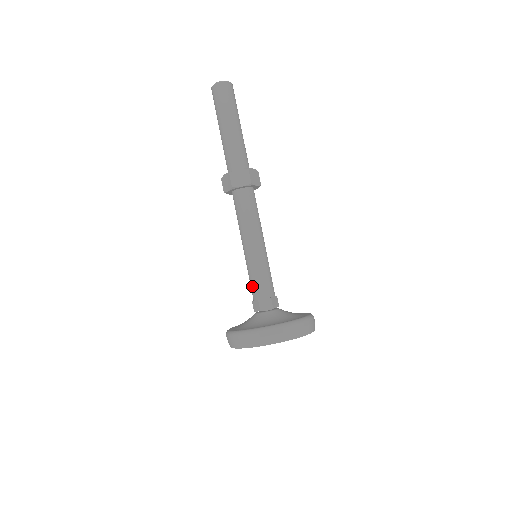
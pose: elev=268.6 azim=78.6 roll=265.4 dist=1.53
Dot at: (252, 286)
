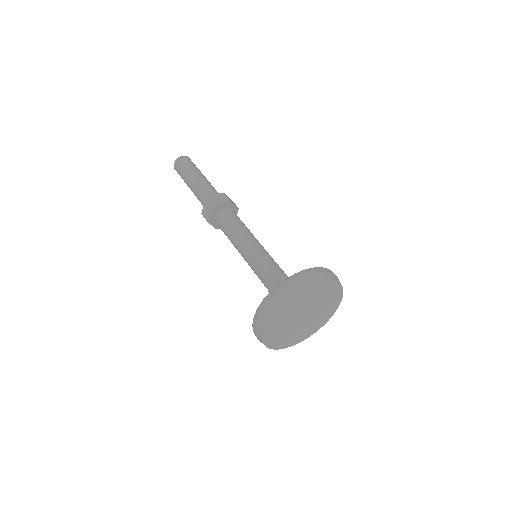
Dot at: (262, 275)
